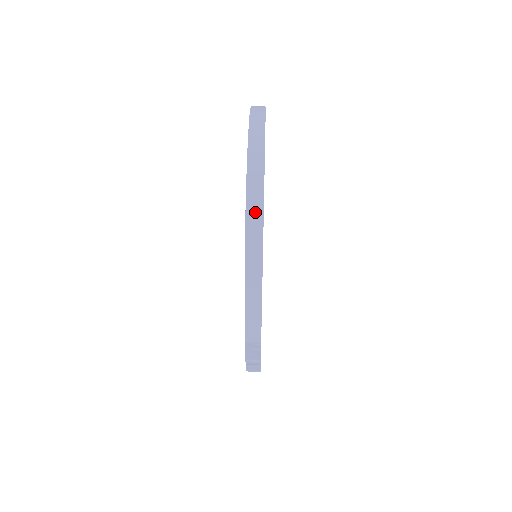
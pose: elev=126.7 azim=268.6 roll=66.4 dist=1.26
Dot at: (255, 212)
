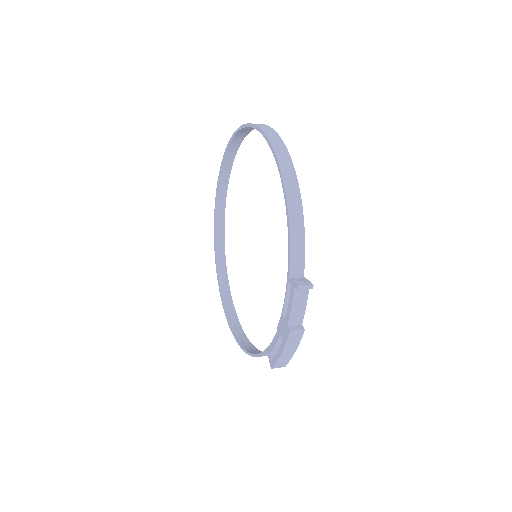
Dot at: (279, 146)
